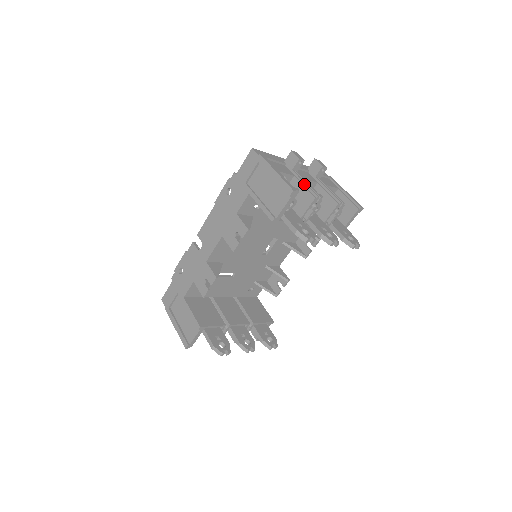
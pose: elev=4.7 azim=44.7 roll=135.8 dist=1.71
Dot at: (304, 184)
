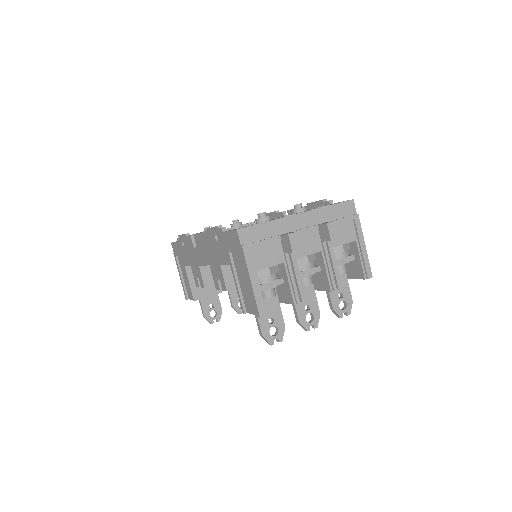
Dot at: (290, 279)
